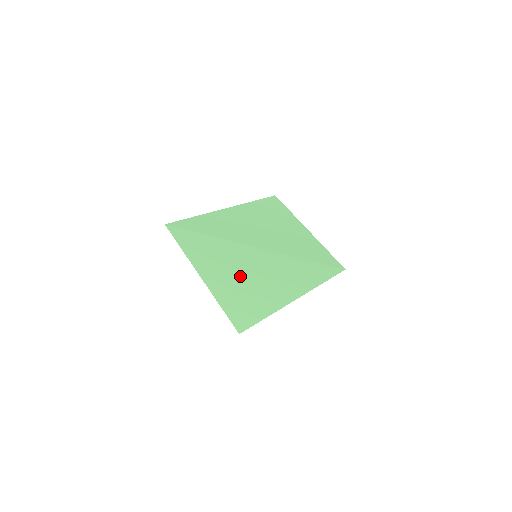
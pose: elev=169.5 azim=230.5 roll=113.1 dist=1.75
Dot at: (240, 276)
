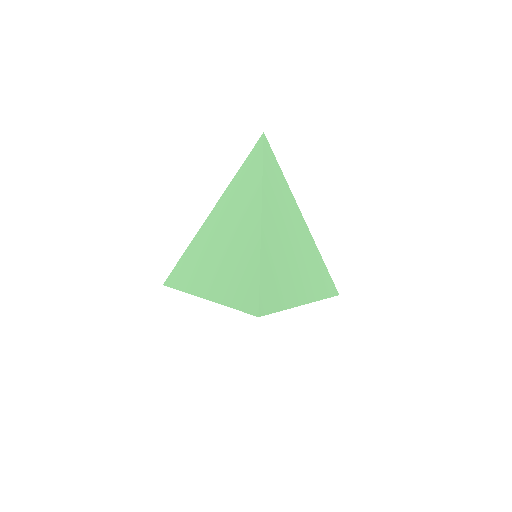
Dot at: occluded
